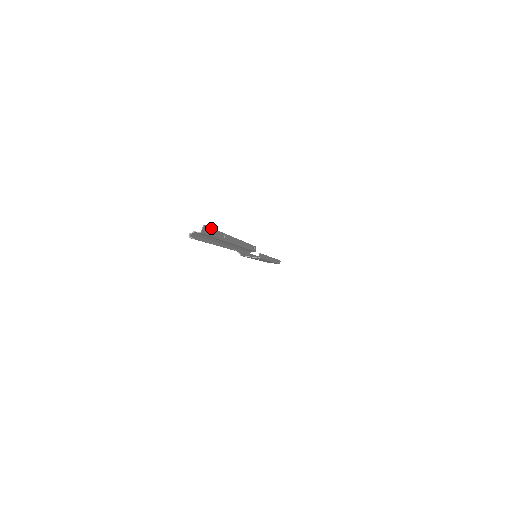
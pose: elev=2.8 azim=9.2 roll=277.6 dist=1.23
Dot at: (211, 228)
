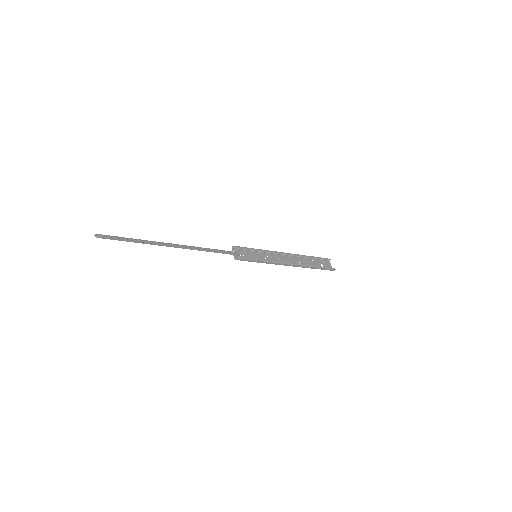
Dot at: (116, 237)
